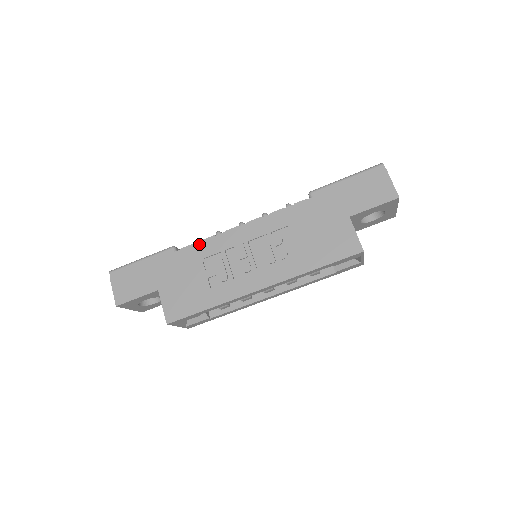
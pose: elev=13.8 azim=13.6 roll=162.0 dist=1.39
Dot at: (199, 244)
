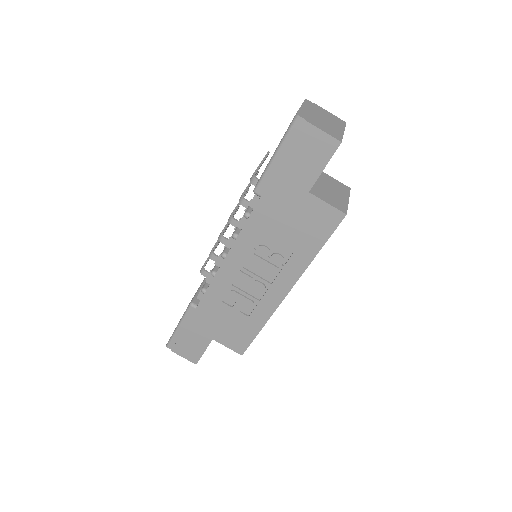
Dot at: (207, 293)
